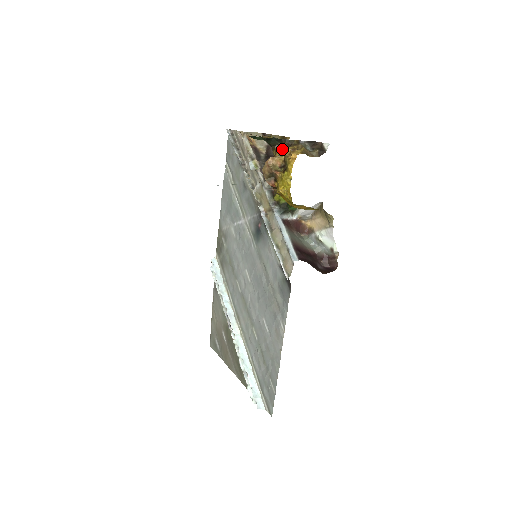
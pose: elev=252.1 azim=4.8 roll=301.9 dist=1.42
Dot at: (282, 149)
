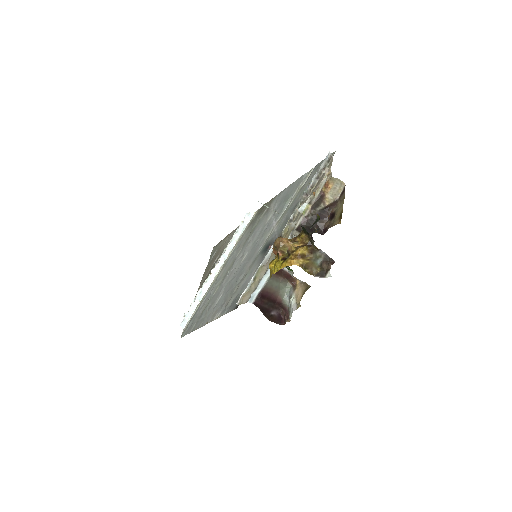
Dot at: (303, 241)
